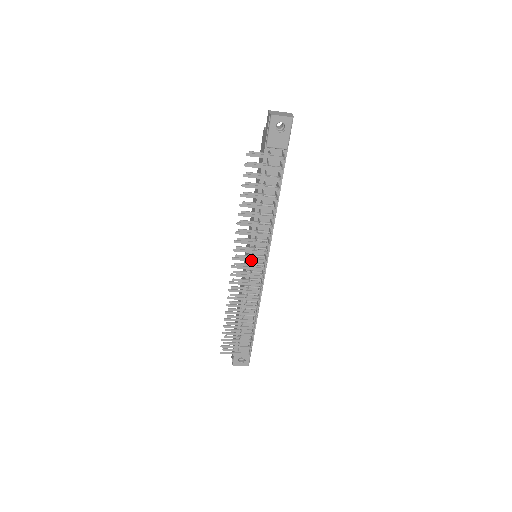
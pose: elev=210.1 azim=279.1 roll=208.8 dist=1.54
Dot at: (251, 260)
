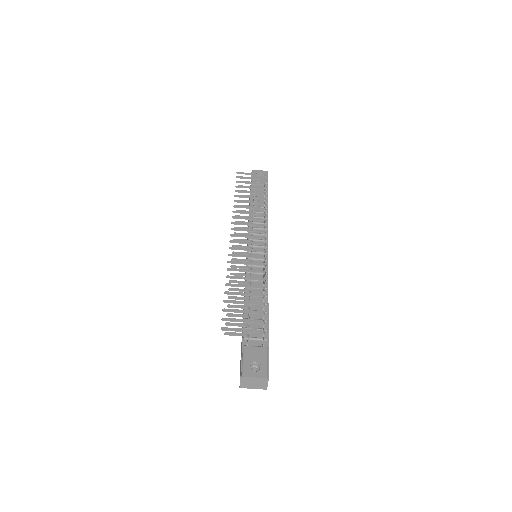
Dot at: (250, 230)
